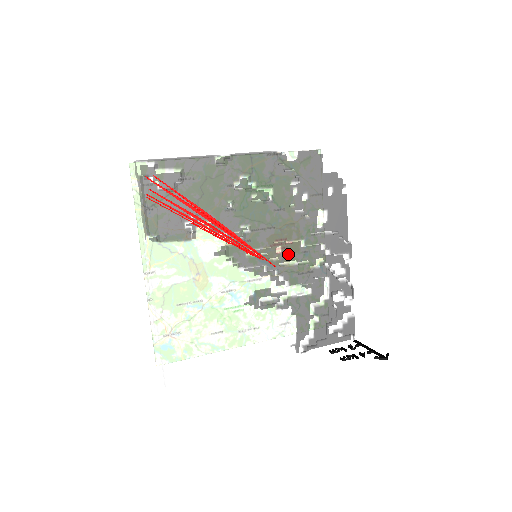
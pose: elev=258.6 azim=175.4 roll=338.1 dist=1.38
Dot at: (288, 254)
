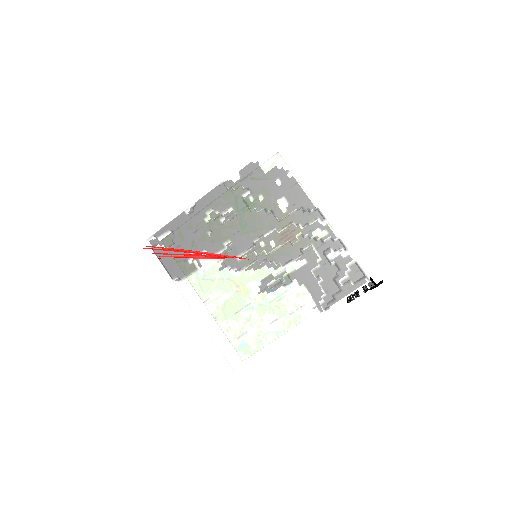
Dot at: (271, 243)
